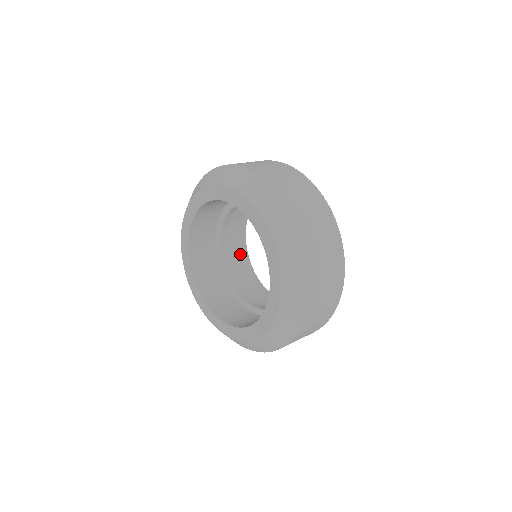
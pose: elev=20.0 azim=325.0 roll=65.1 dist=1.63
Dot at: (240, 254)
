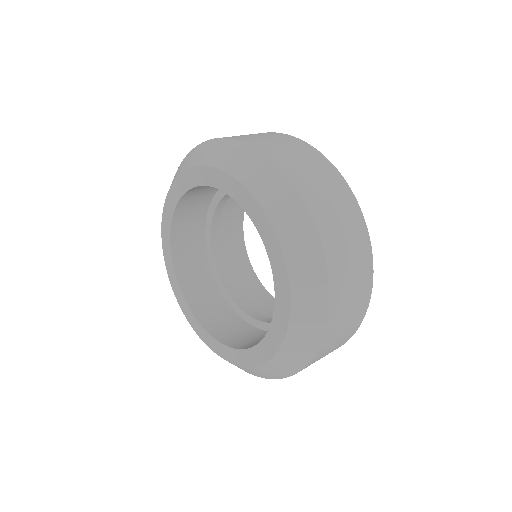
Dot at: (252, 287)
